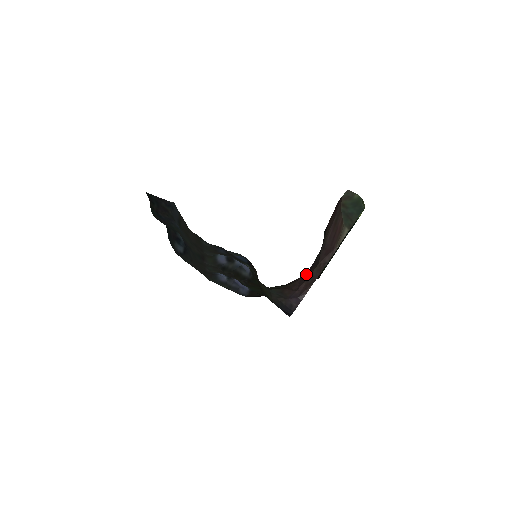
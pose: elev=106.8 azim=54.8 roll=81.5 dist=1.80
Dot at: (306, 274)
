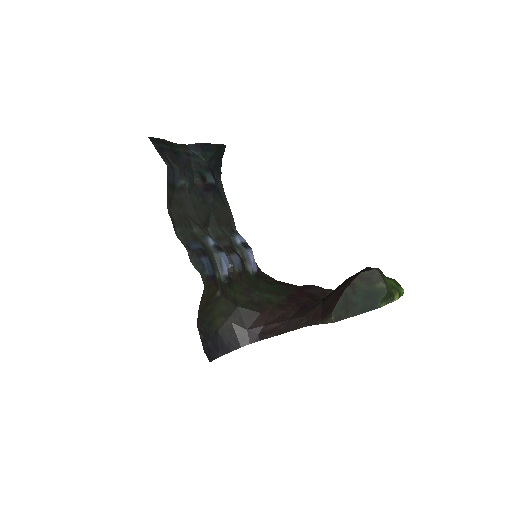
Dot at: (298, 309)
